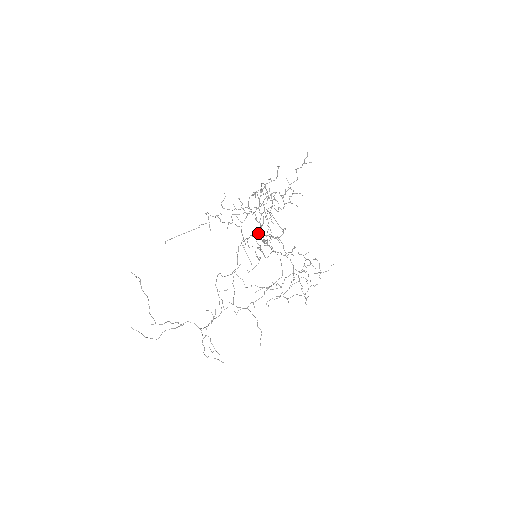
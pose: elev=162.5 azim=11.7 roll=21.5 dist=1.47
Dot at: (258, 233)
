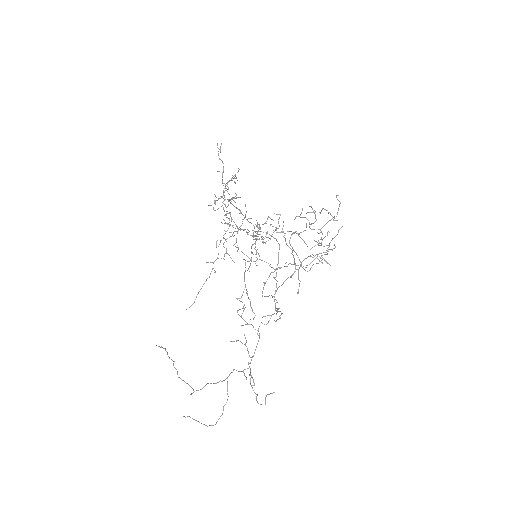
Dot at: occluded
